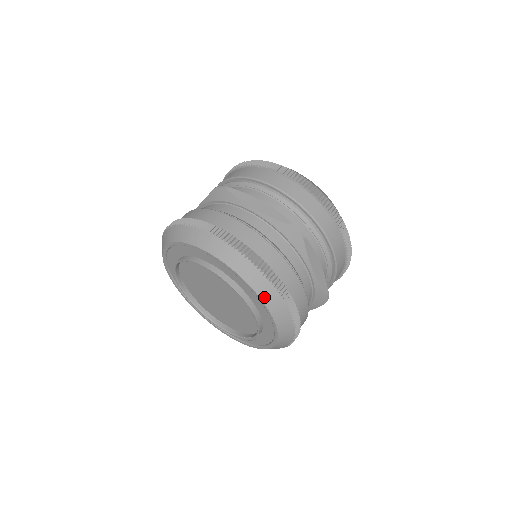
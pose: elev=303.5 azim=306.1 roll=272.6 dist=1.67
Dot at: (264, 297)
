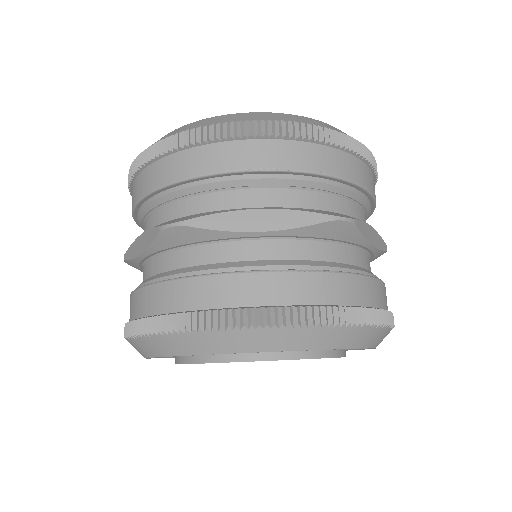
Dot at: (360, 344)
